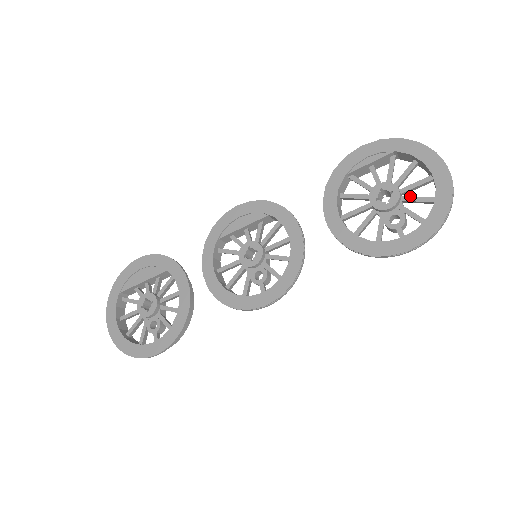
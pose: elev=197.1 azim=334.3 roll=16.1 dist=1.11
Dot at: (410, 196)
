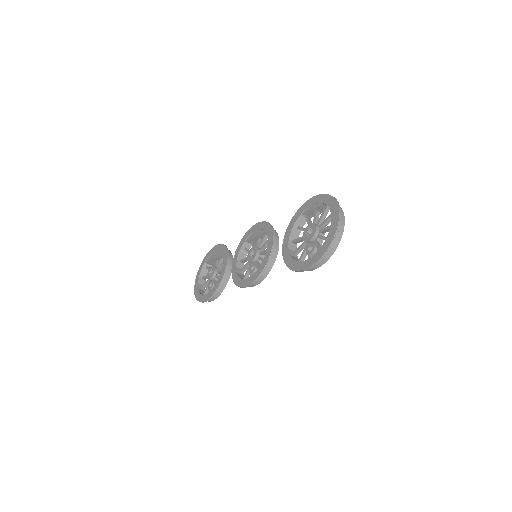
Dot at: occluded
